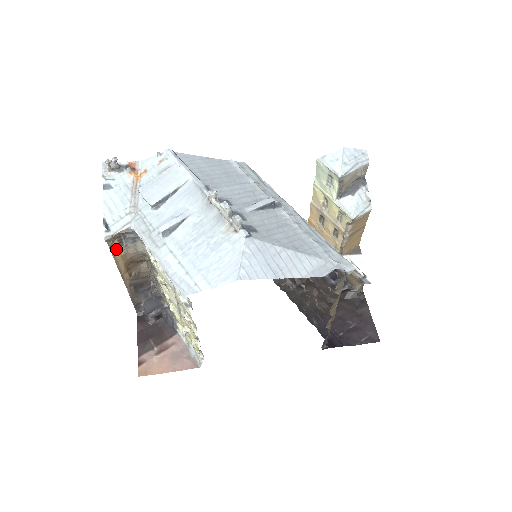
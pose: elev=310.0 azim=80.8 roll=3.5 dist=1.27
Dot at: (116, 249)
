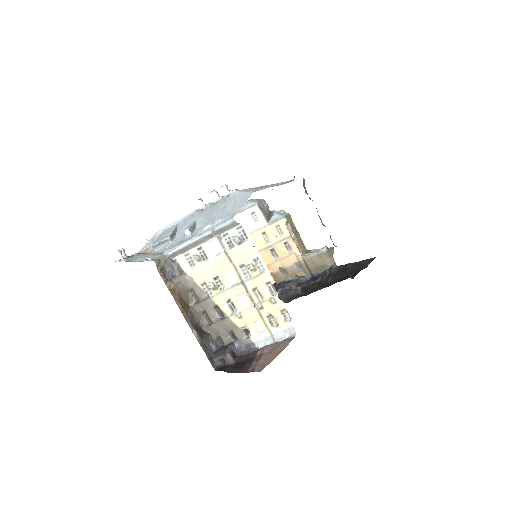
Dot at: (165, 279)
